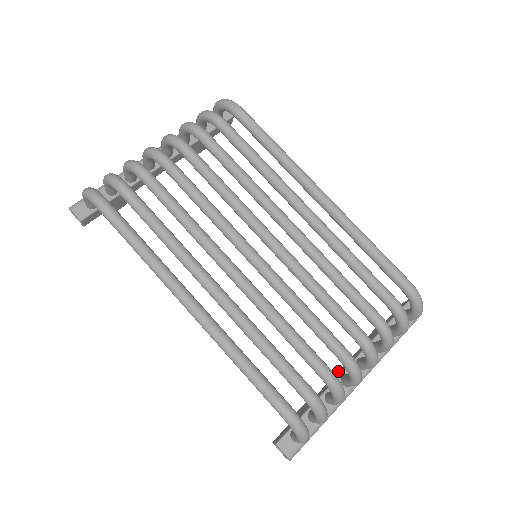
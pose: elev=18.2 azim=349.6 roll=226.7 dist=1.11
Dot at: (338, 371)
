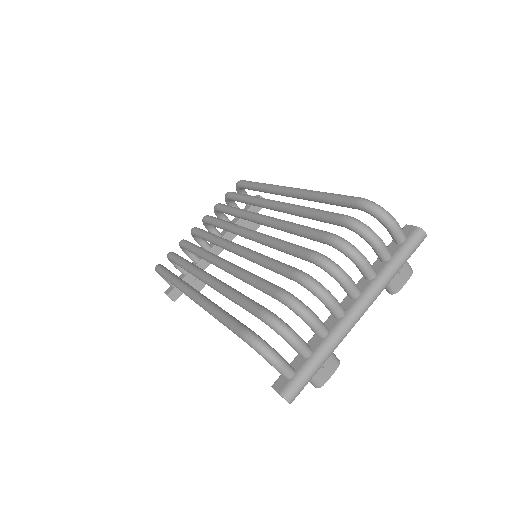
Dot at: occluded
